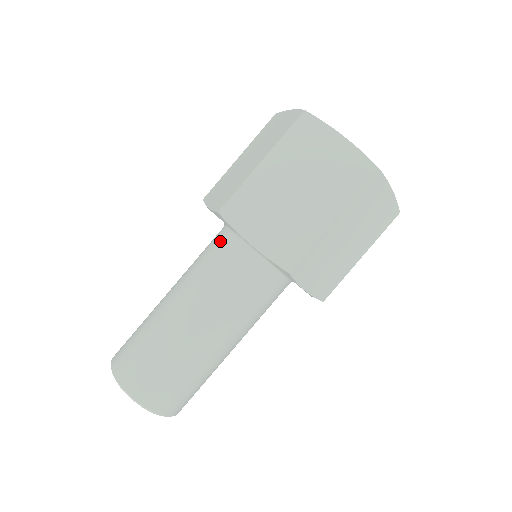
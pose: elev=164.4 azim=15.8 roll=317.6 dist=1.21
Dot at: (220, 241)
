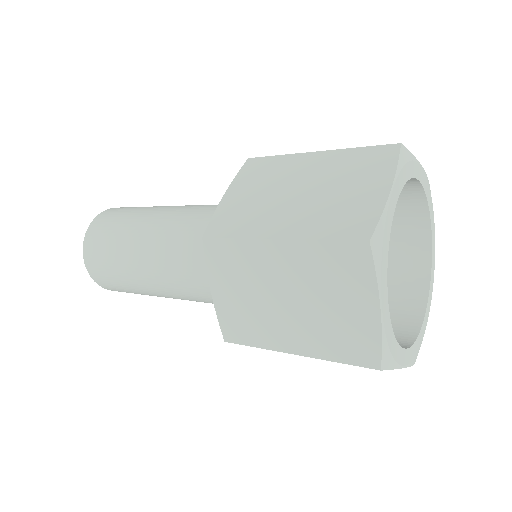
Dot at: occluded
